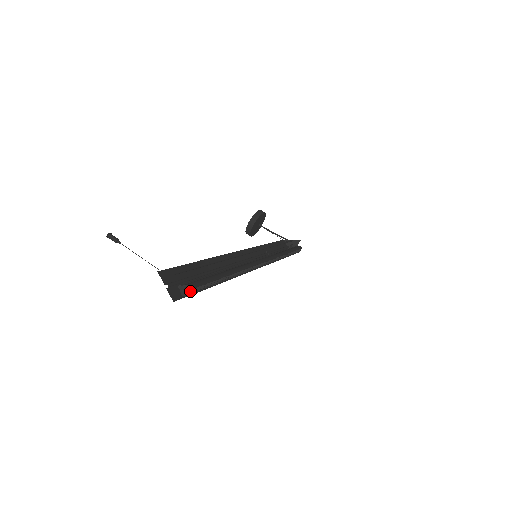
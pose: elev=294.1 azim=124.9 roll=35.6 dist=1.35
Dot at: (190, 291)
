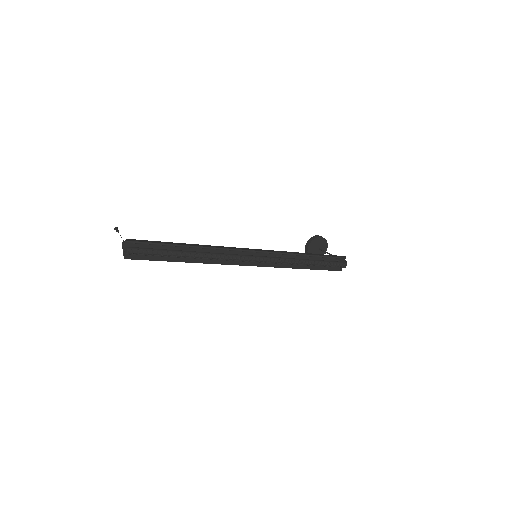
Dot at: (132, 252)
